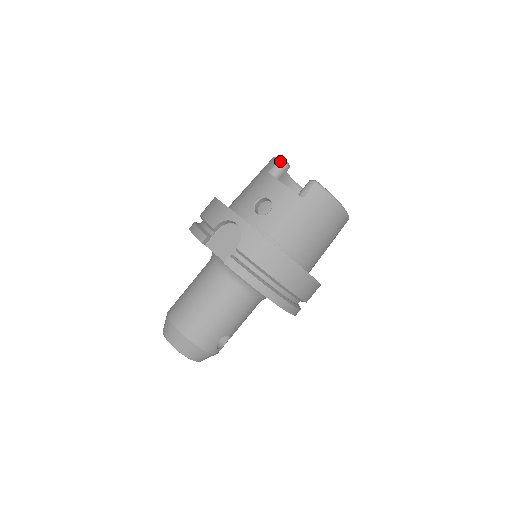
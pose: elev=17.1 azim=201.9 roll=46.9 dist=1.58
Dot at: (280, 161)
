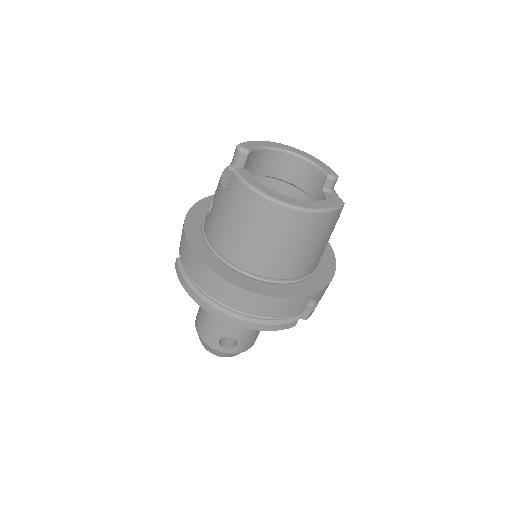
Dot at: (236, 148)
